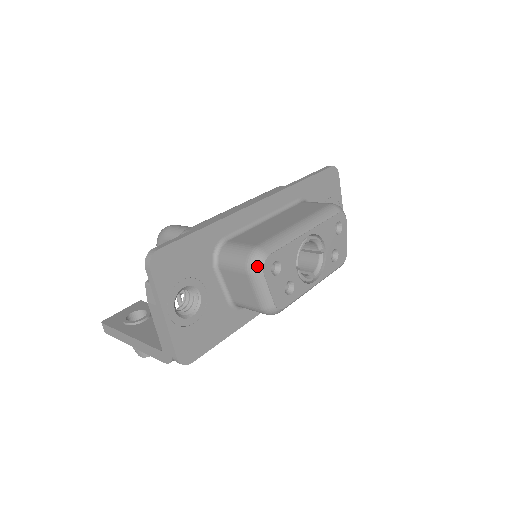
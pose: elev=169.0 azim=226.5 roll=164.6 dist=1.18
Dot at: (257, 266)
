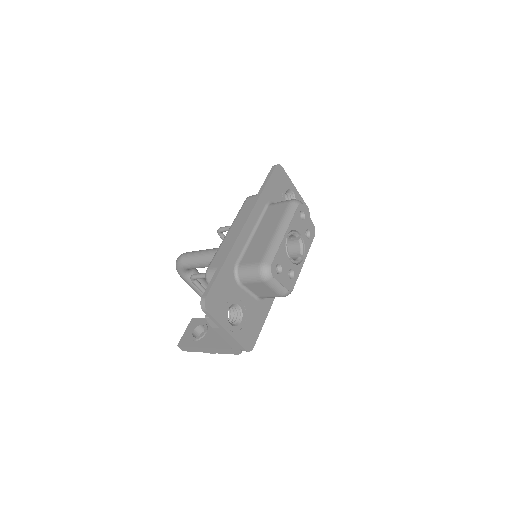
Dot at: (268, 275)
